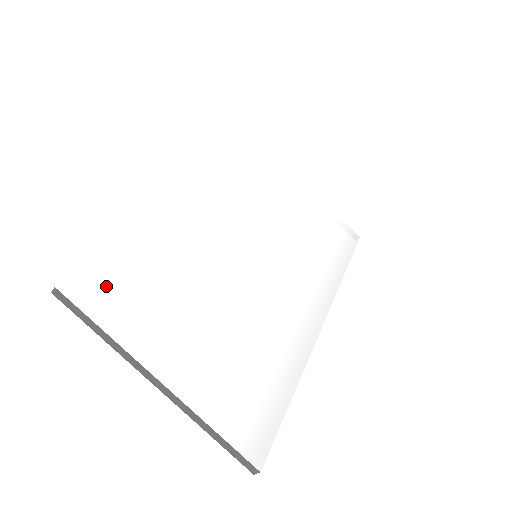
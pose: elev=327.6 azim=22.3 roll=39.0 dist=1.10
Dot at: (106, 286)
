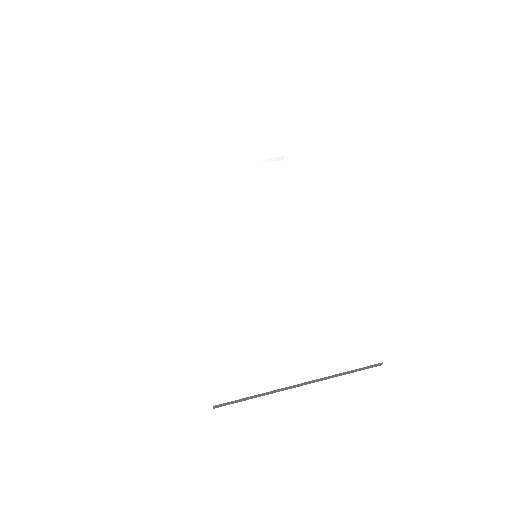
Dot at: (228, 375)
